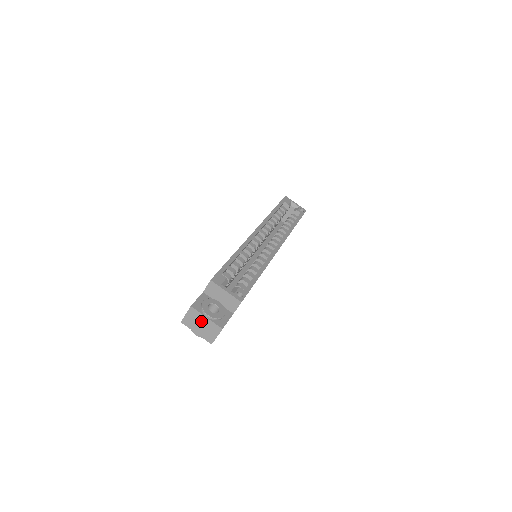
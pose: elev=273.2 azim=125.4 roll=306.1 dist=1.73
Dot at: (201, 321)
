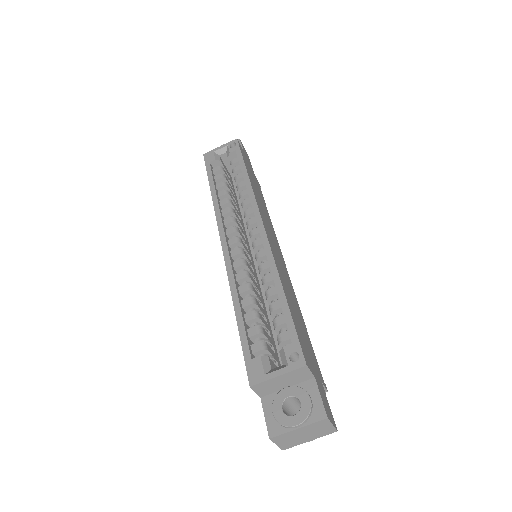
Dot at: (298, 434)
